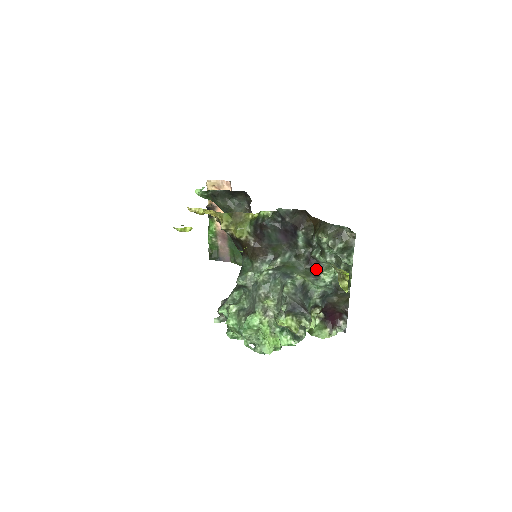
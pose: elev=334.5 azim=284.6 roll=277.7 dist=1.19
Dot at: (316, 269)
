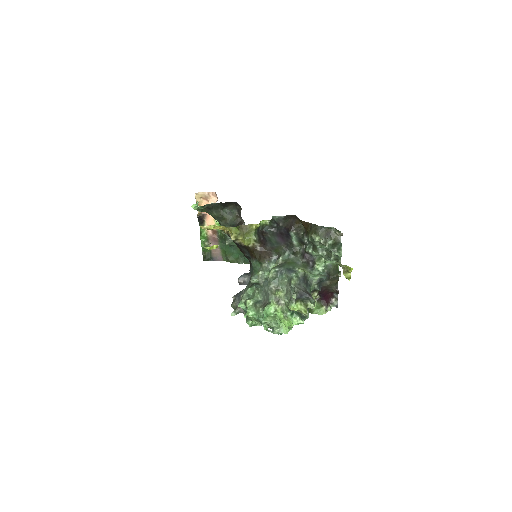
Dot at: (310, 261)
